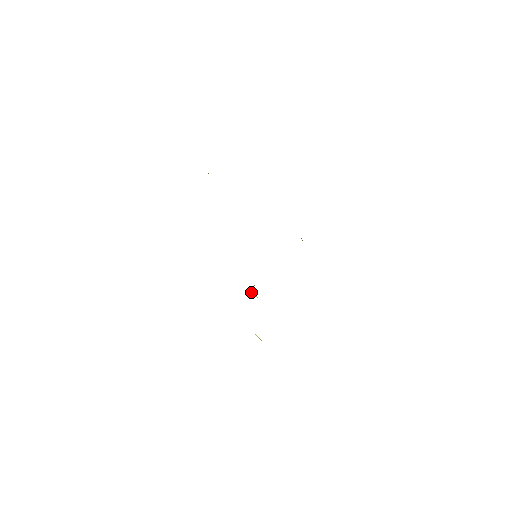
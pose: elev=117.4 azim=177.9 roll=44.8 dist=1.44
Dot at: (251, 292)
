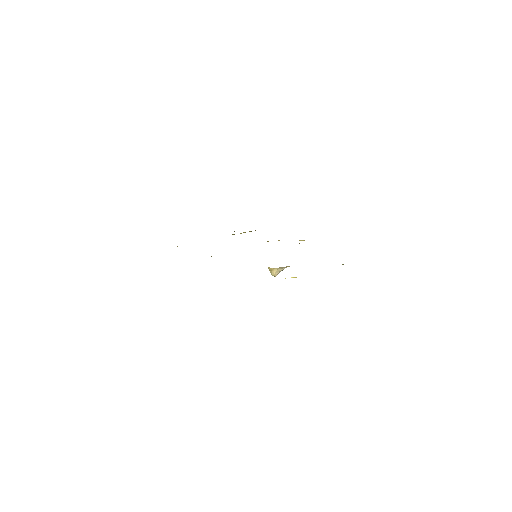
Dot at: (271, 273)
